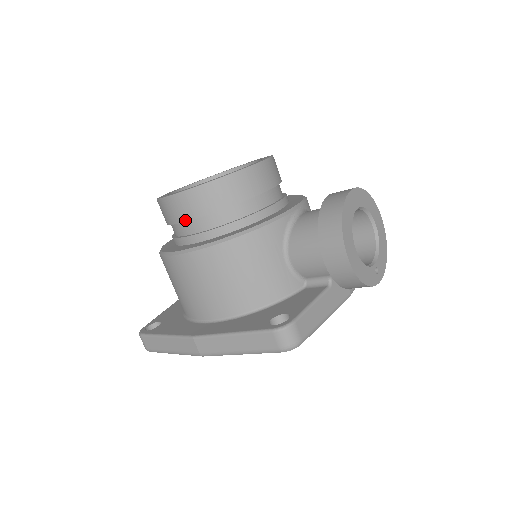
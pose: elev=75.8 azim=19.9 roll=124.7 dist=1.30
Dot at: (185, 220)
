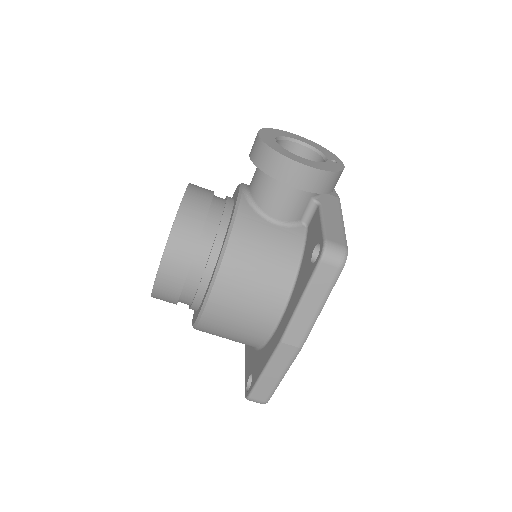
Dot at: (184, 279)
